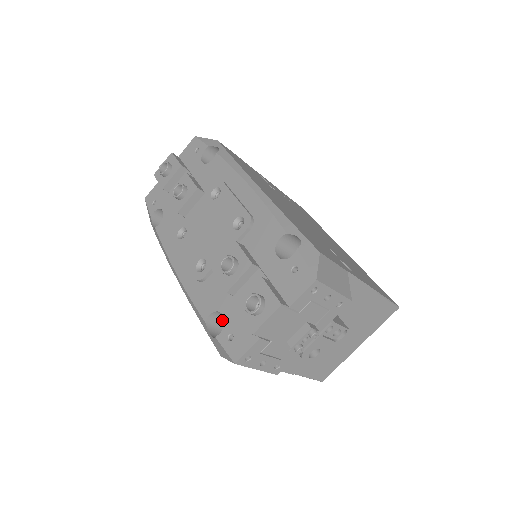
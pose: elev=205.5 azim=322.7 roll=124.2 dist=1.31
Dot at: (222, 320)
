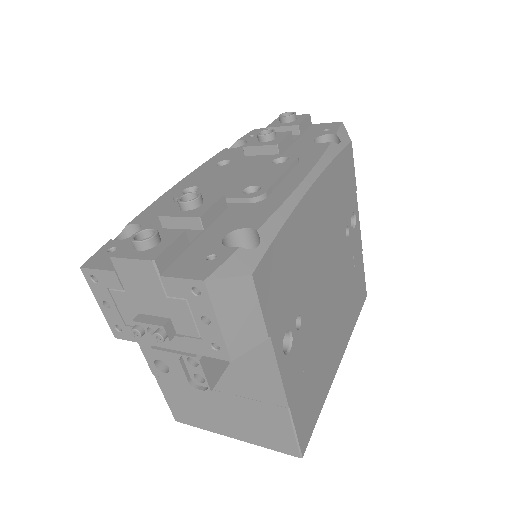
Dot at: occluded
